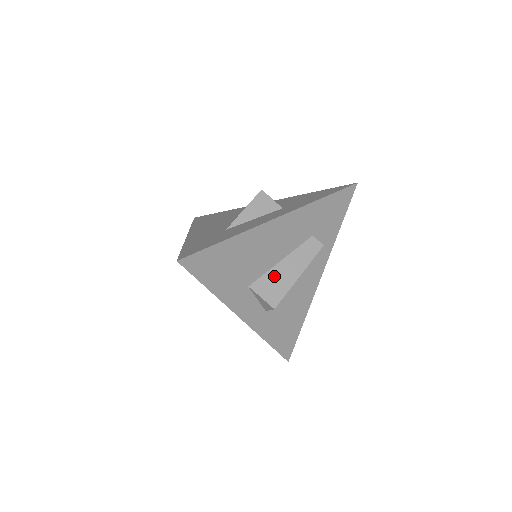
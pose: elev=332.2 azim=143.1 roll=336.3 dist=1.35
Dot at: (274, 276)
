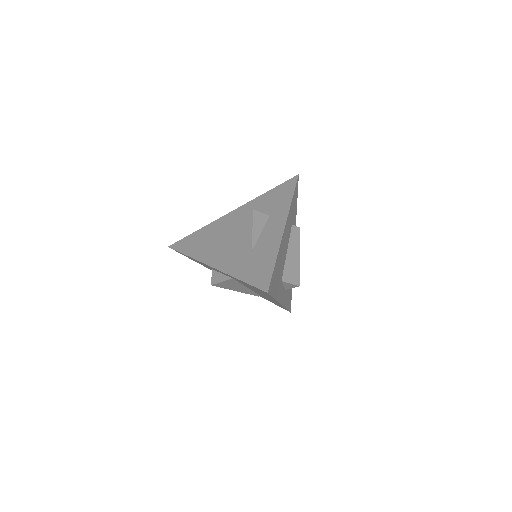
Dot at: (289, 265)
